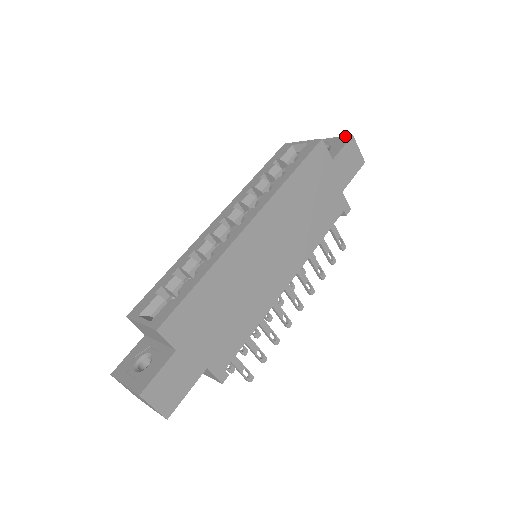
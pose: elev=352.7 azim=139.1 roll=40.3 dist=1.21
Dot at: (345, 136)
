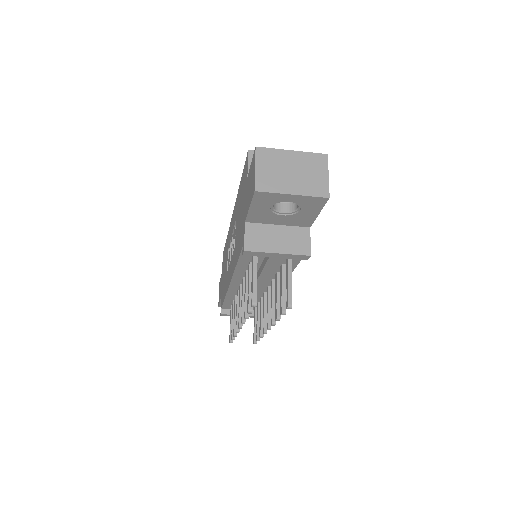
Dot at: occluded
